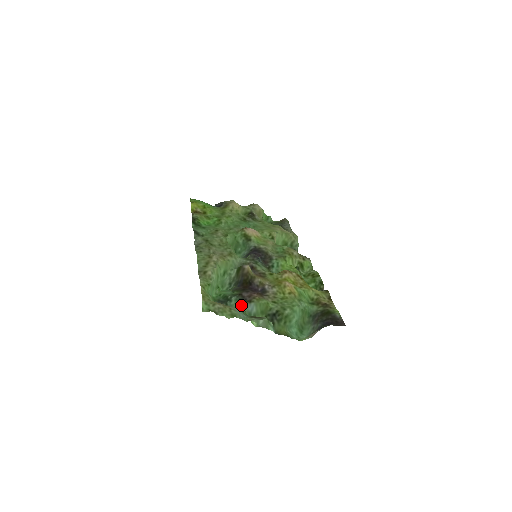
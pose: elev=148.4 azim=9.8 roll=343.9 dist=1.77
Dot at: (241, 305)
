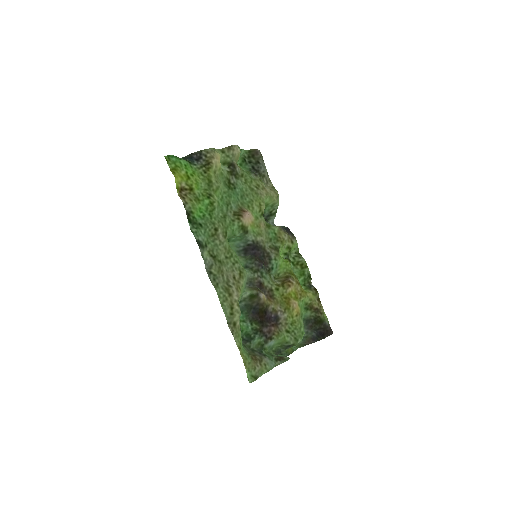
Dot at: (263, 342)
